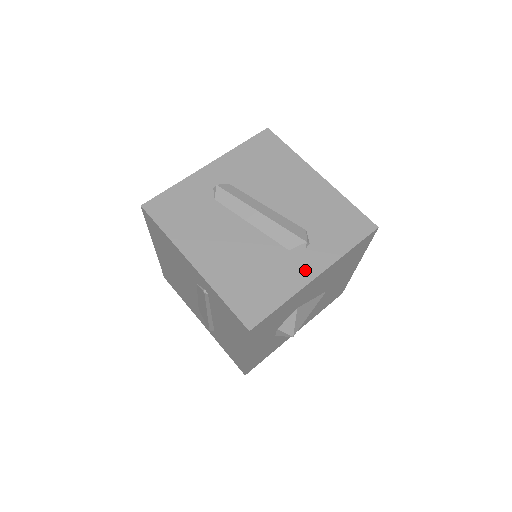
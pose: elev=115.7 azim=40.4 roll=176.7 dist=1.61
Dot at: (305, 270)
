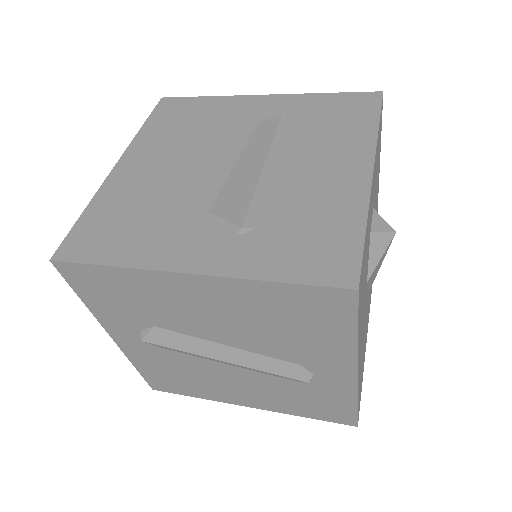
Dot at: occluded
